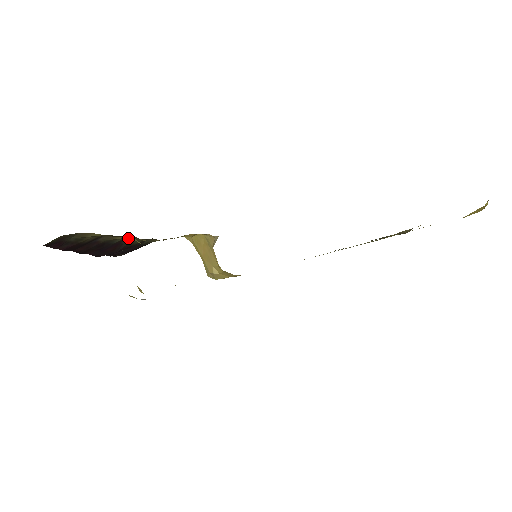
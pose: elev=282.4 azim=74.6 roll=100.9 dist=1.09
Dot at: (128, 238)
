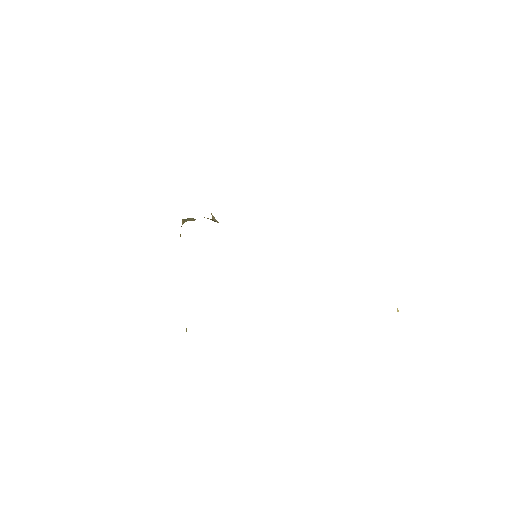
Dot at: occluded
